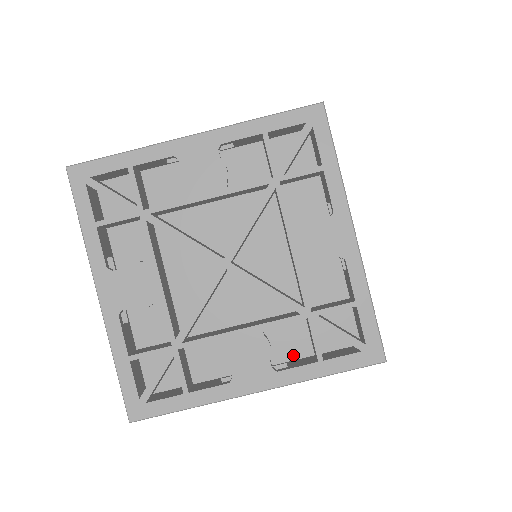
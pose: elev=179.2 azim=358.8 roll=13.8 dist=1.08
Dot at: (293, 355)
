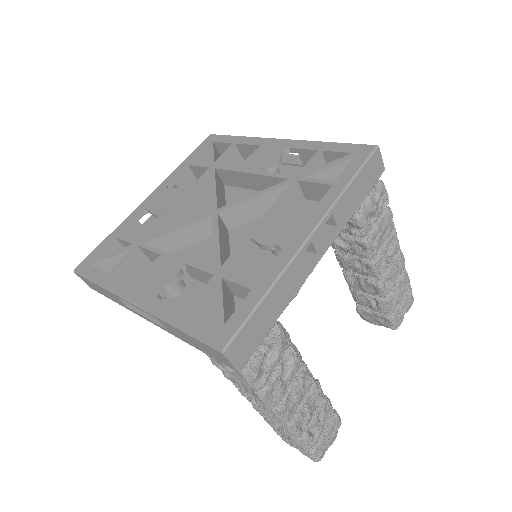
Dot at: occluded
